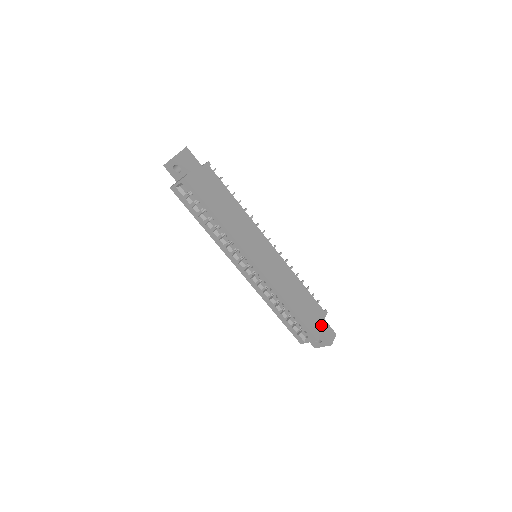
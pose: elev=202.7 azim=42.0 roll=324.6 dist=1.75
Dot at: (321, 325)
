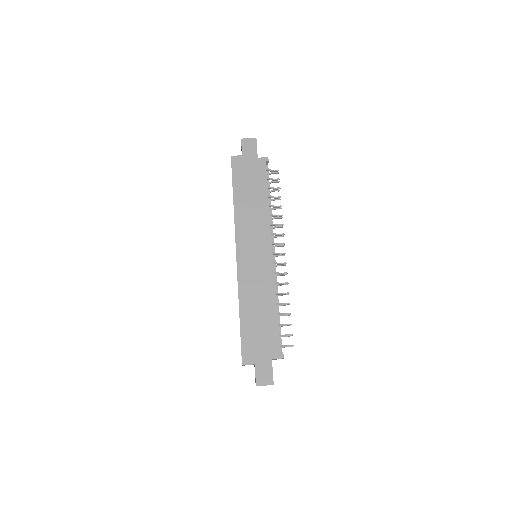
Dot at: (262, 359)
